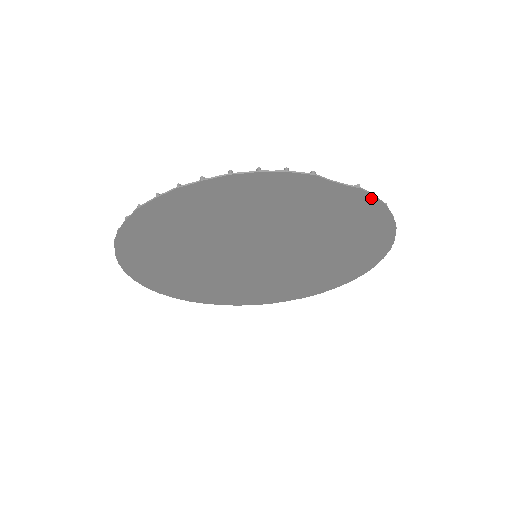
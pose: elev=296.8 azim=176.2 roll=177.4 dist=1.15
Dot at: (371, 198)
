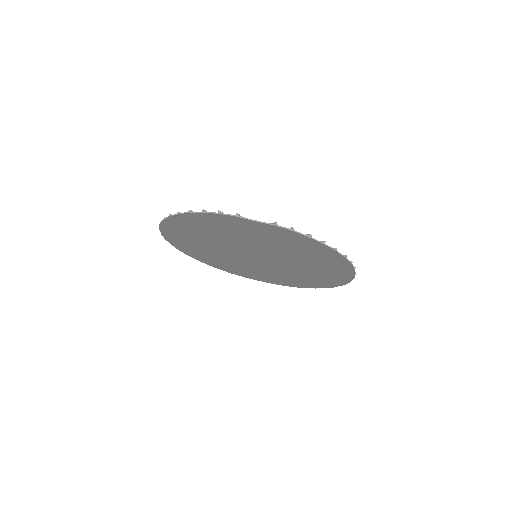
Dot at: (291, 231)
